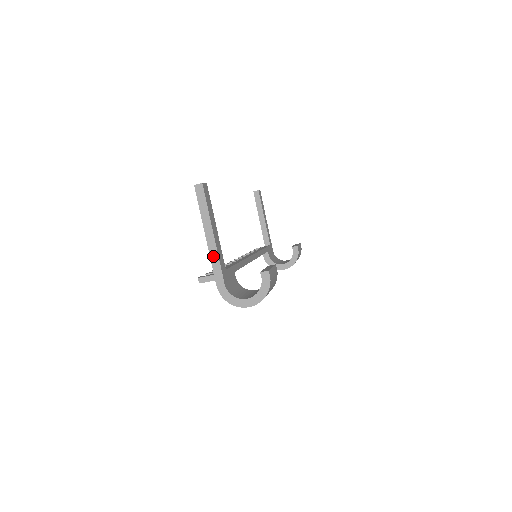
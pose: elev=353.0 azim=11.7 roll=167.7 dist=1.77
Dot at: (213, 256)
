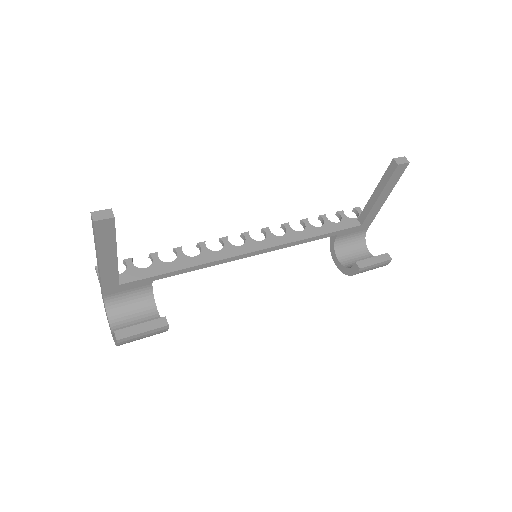
Dot at: (99, 273)
